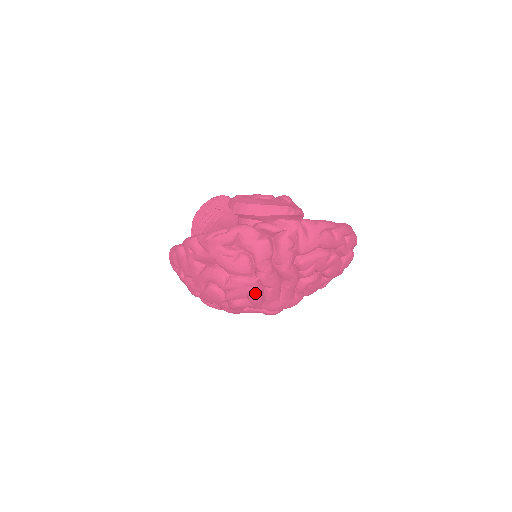
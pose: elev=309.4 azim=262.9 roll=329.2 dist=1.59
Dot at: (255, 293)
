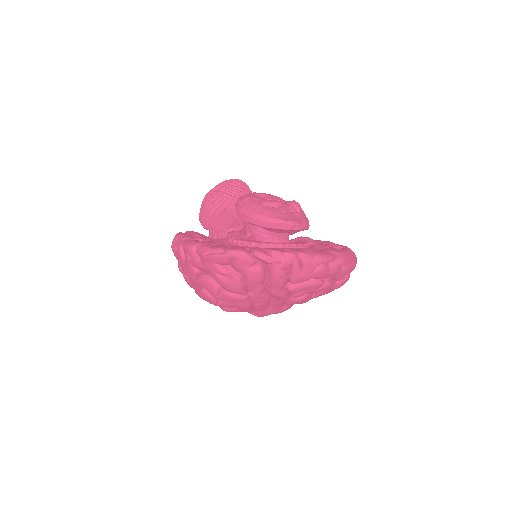
Dot at: (244, 306)
